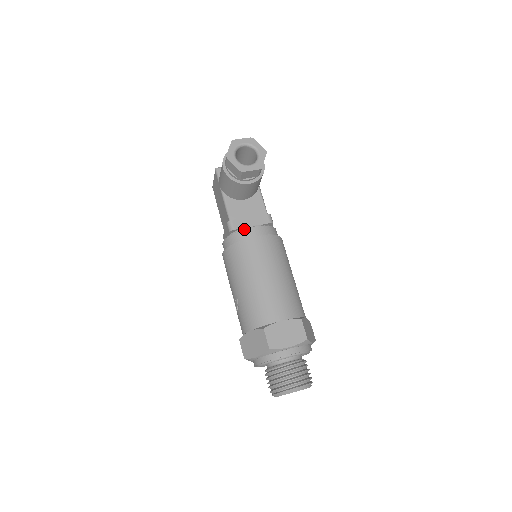
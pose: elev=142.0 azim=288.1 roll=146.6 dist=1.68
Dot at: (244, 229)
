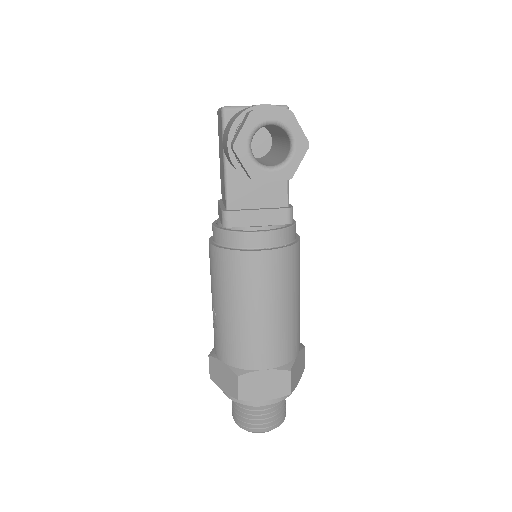
Dot at: (244, 232)
